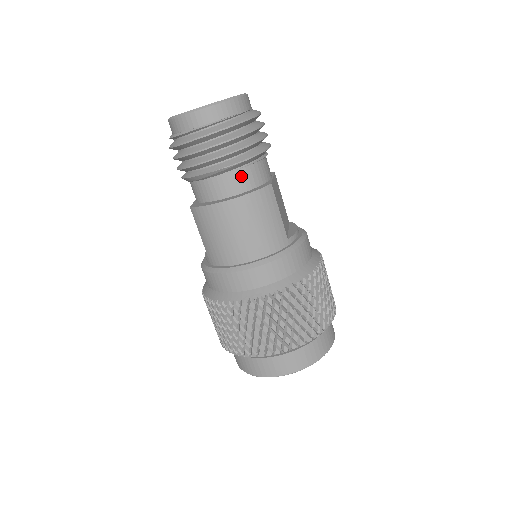
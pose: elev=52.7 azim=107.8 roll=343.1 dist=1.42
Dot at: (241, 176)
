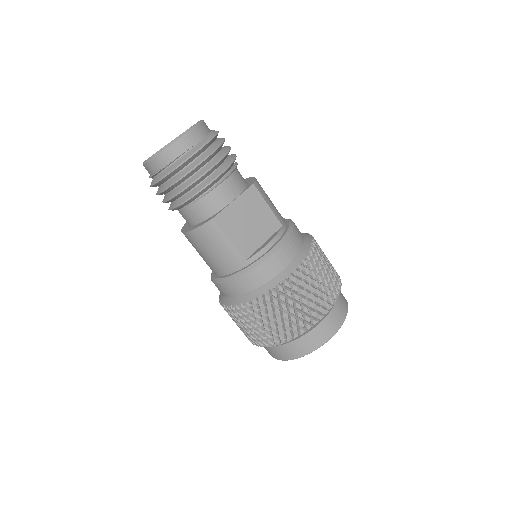
Dot at: (191, 211)
